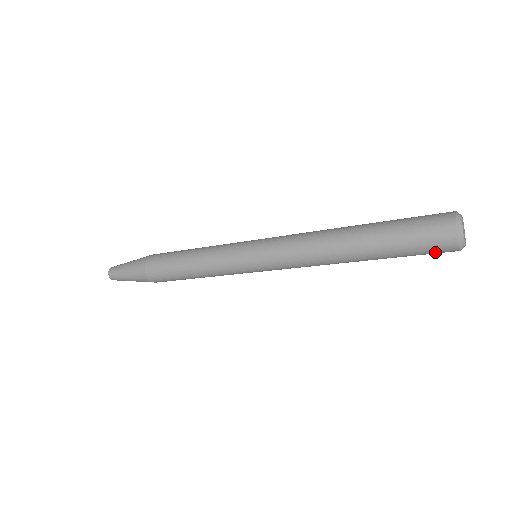
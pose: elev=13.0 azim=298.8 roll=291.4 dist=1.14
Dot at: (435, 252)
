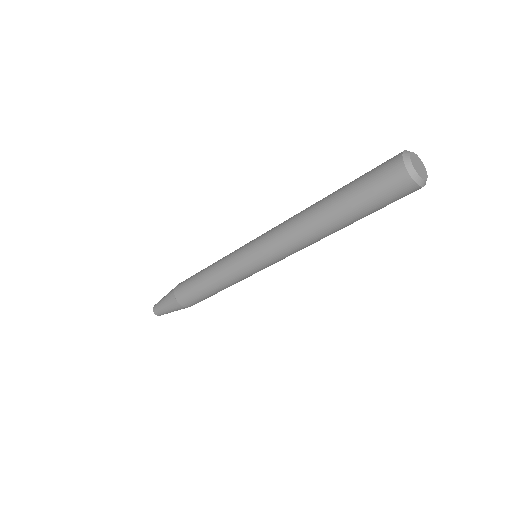
Dot at: (386, 182)
